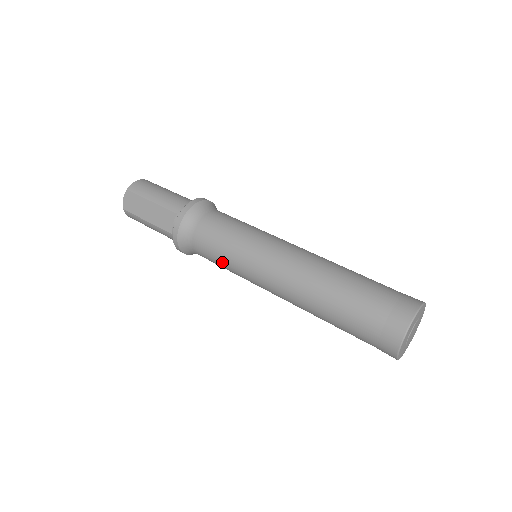
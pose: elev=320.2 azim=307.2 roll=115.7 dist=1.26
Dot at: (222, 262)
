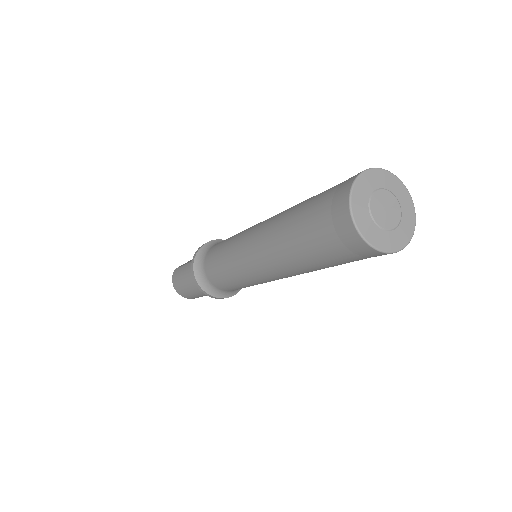
Dot at: (223, 246)
